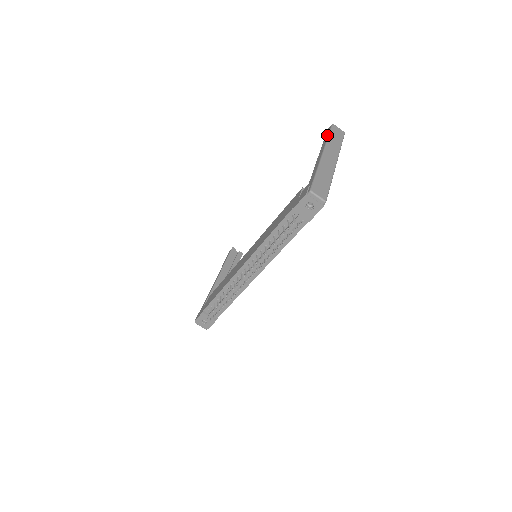
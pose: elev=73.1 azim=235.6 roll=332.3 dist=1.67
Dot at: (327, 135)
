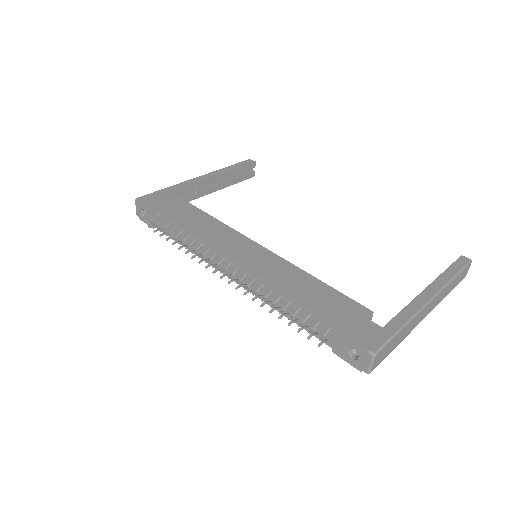
Dot at: (455, 272)
